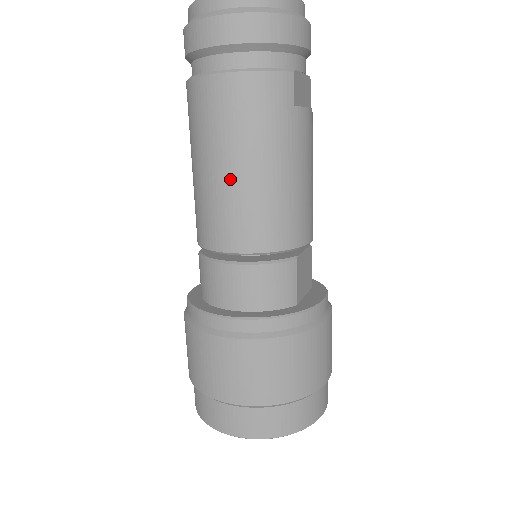
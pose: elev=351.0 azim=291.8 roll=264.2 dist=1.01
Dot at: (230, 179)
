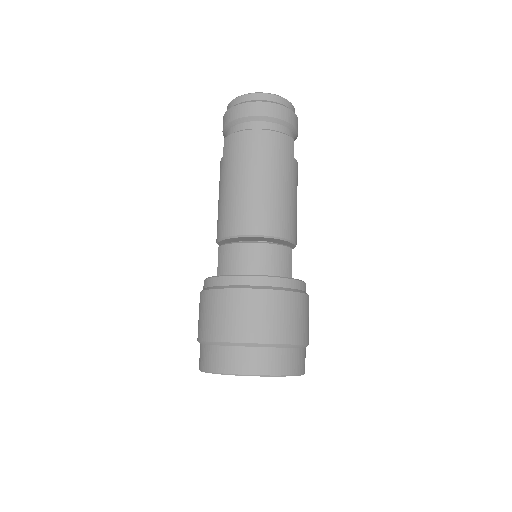
Dot at: (258, 188)
